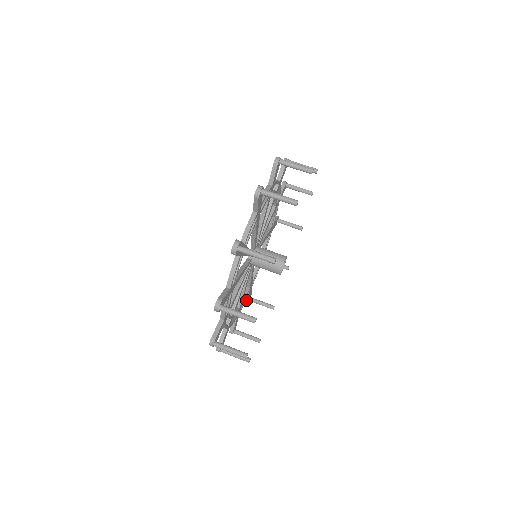
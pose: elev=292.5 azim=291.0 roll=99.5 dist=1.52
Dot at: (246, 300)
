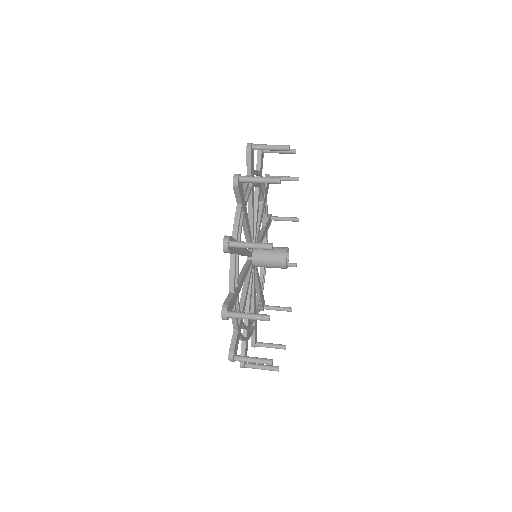
Dot at: occluded
